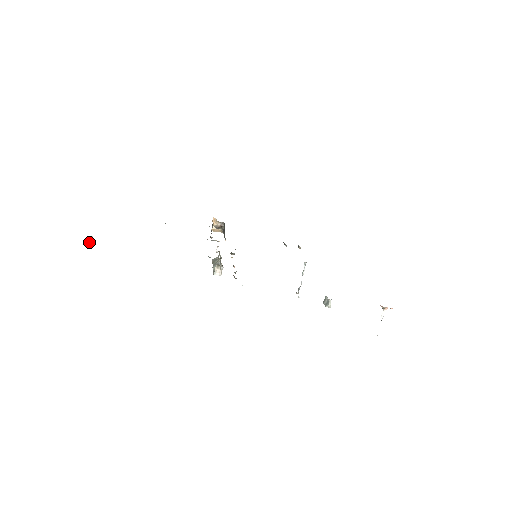
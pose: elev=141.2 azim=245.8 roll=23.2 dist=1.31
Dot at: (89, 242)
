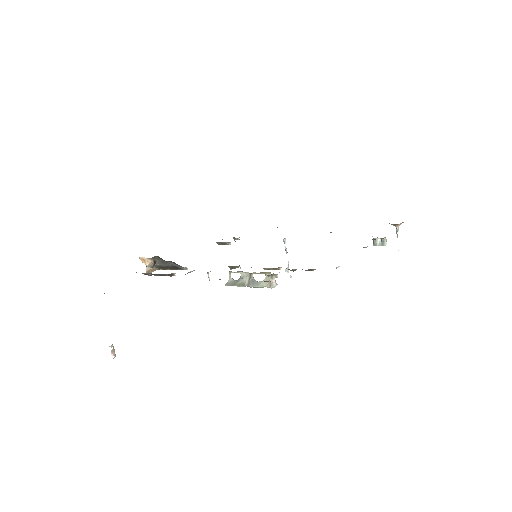
Dot at: (112, 356)
